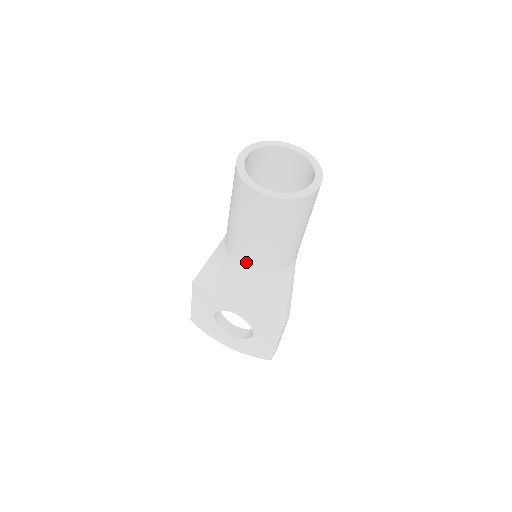
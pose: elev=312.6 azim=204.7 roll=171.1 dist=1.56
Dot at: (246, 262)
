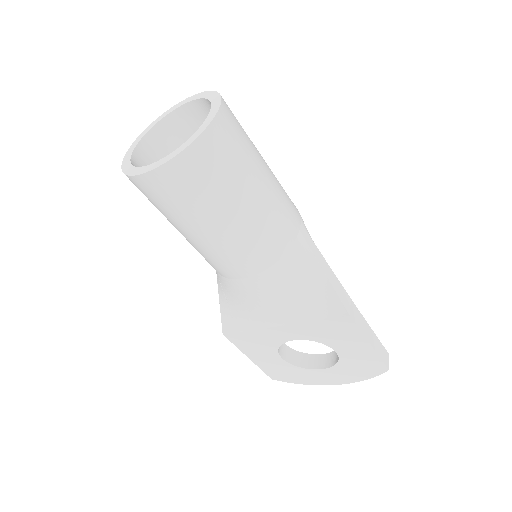
Dot at: (235, 270)
